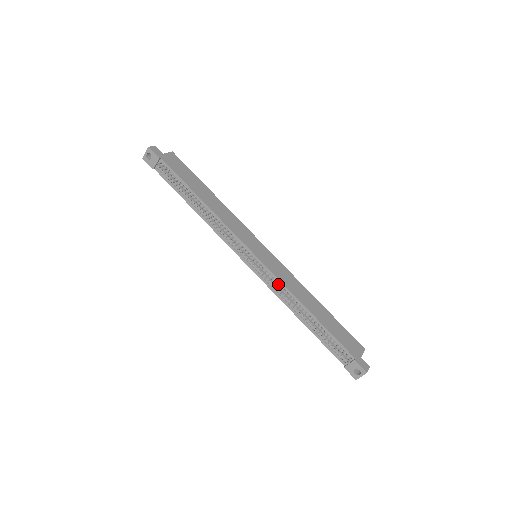
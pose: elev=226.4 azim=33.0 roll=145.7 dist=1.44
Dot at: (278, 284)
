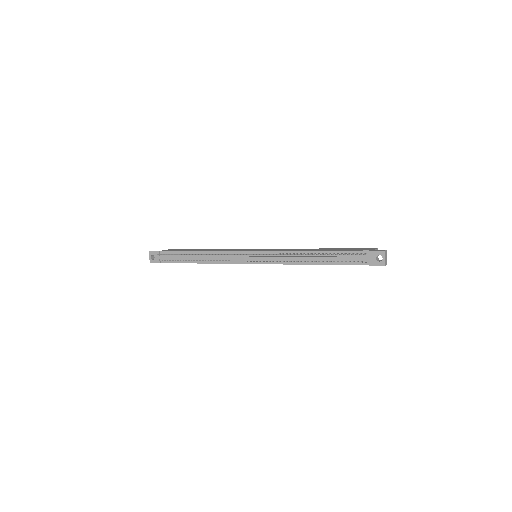
Dot at: (279, 254)
